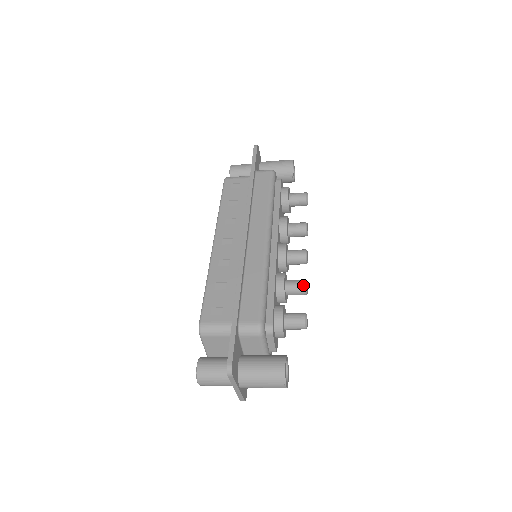
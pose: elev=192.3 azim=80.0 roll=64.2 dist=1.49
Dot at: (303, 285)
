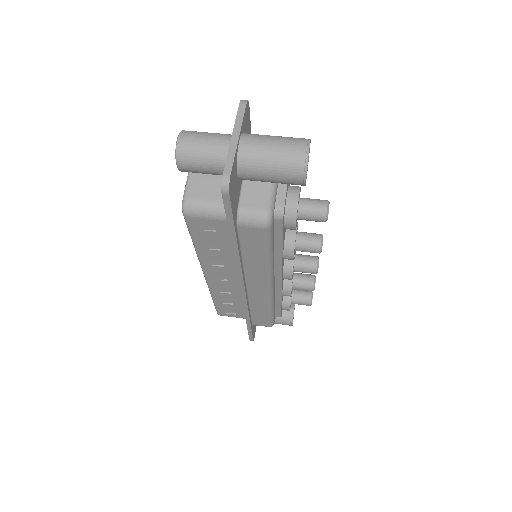
Dot at: occluded
